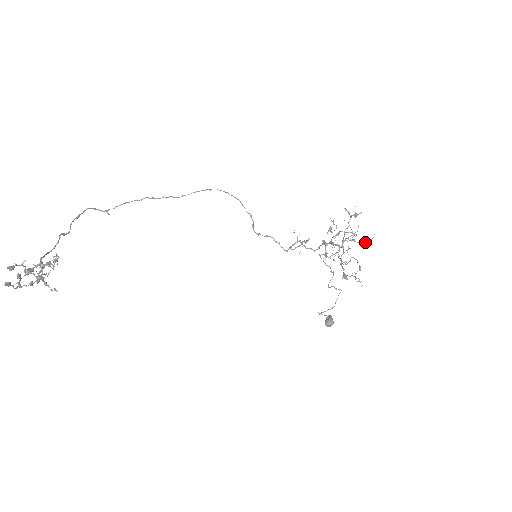
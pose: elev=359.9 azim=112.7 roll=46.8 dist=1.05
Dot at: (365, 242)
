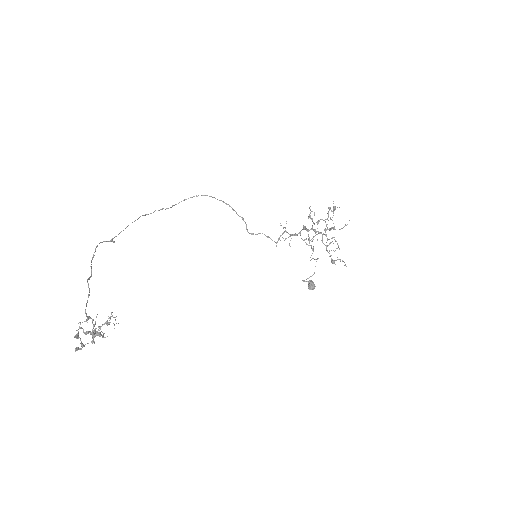
Dot at: (343, 227)
